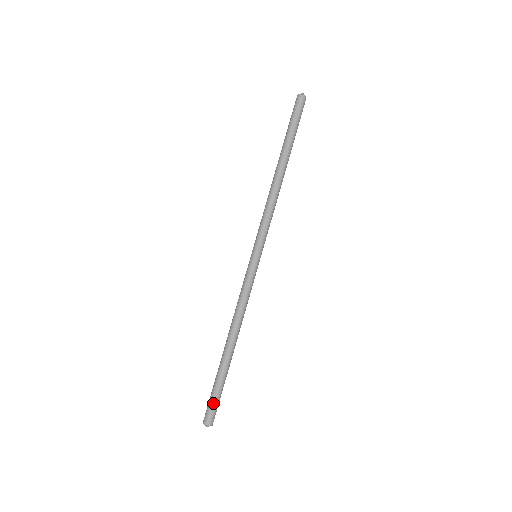
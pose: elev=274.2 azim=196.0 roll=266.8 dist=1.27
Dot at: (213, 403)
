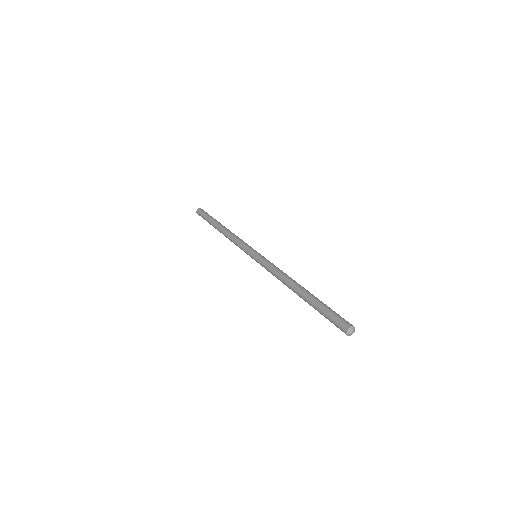
Dot at: (338, 314)
